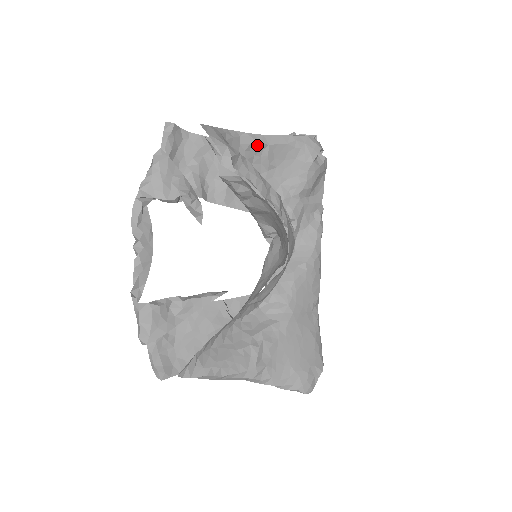
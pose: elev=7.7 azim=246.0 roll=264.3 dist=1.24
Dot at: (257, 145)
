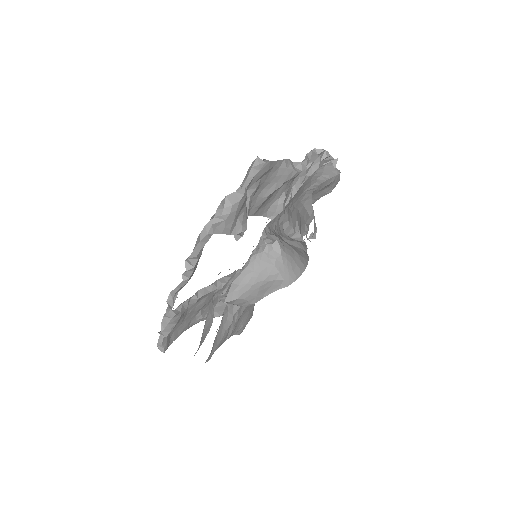
Dot at: occluded
